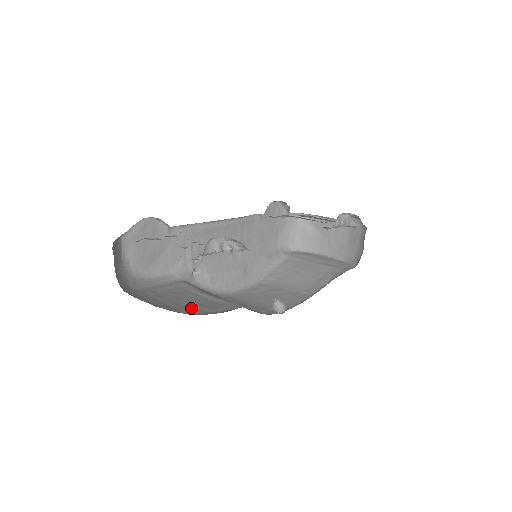
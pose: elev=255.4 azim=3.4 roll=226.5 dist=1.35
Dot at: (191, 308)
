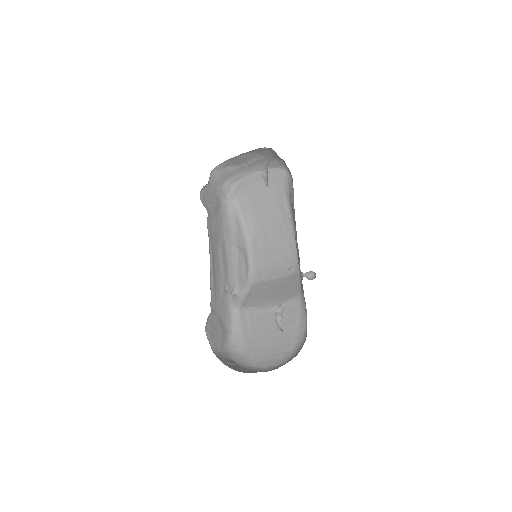
Dot at: (288, 334)
